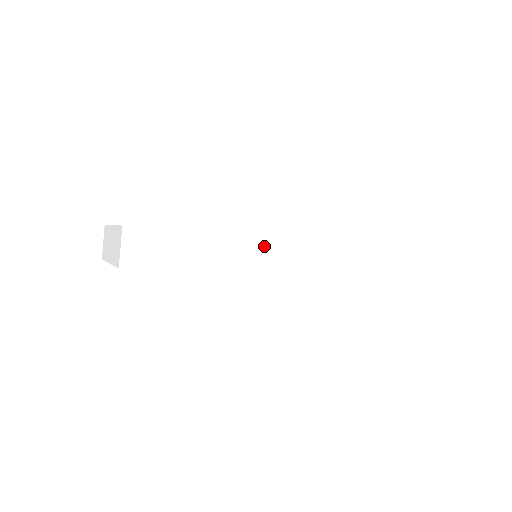
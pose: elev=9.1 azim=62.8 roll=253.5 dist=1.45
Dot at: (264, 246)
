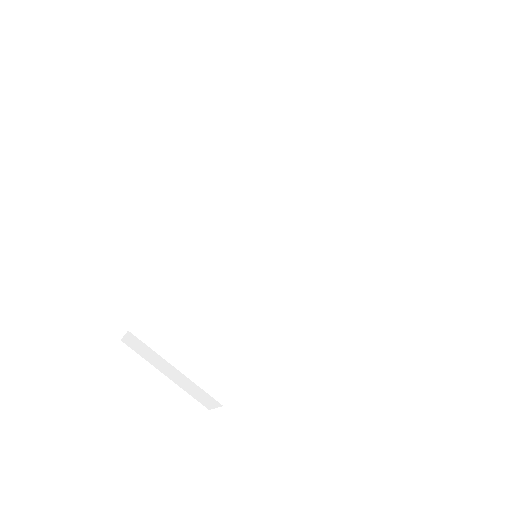
Dot at: occluded
